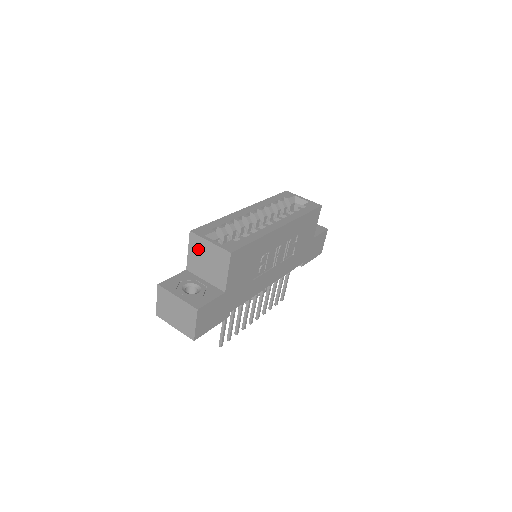
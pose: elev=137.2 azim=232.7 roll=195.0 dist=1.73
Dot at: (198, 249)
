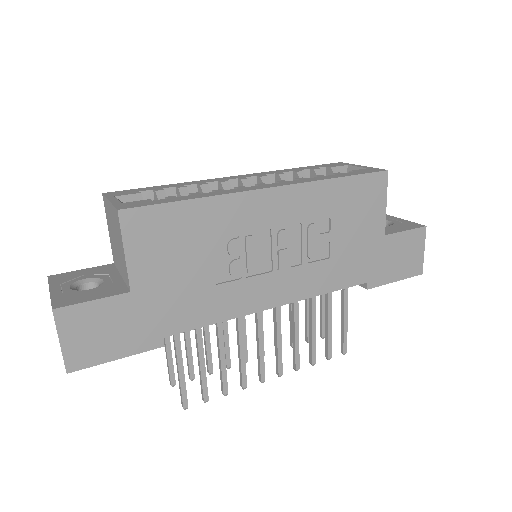
Dot at: (109, 221)
